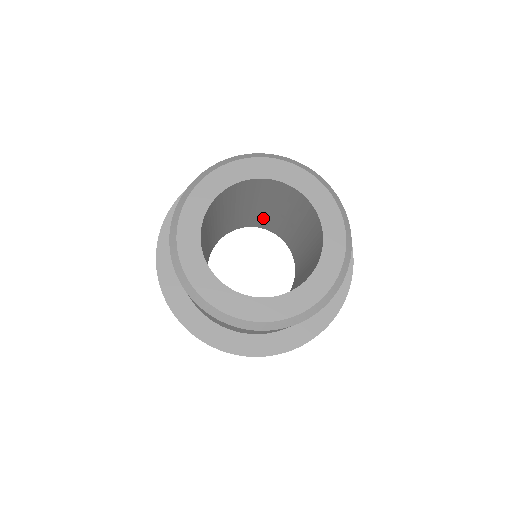
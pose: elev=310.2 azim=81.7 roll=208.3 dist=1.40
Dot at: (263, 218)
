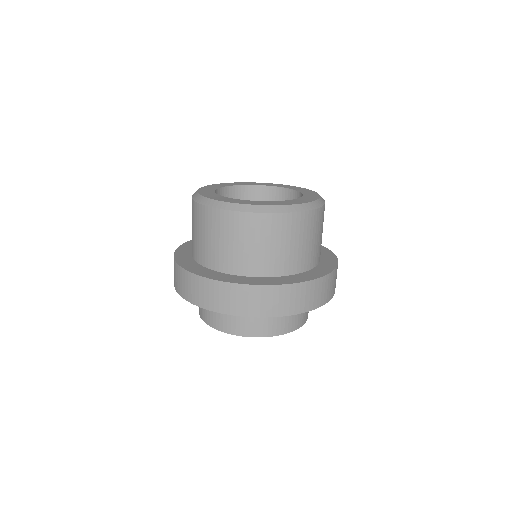
Dot at: occluded
